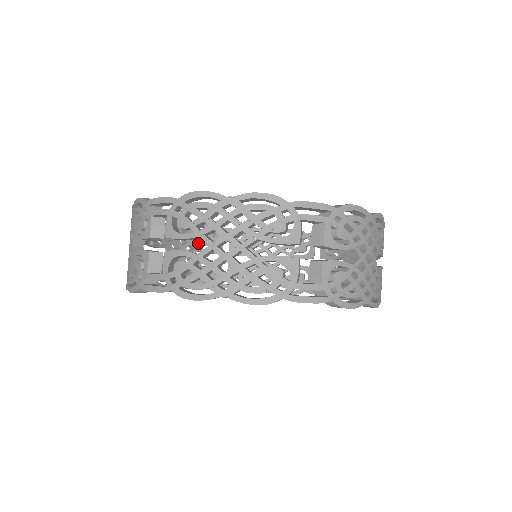
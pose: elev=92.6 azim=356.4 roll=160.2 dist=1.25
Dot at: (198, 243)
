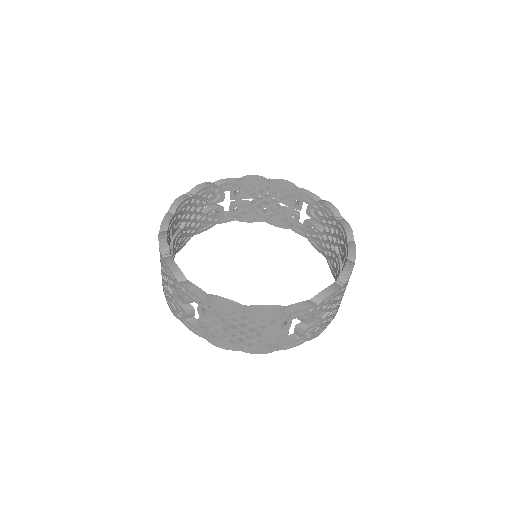
Dot at: (283, 197)
